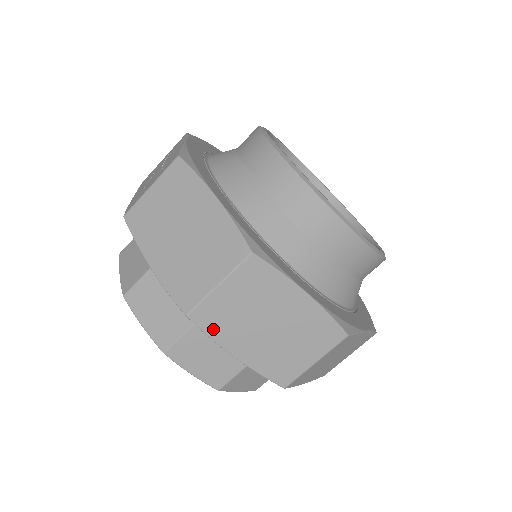
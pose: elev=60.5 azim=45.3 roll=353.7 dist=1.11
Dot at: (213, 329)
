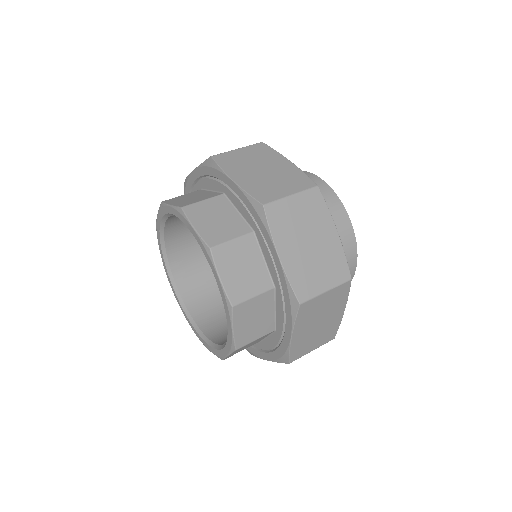
Dot at: (275, 225)
